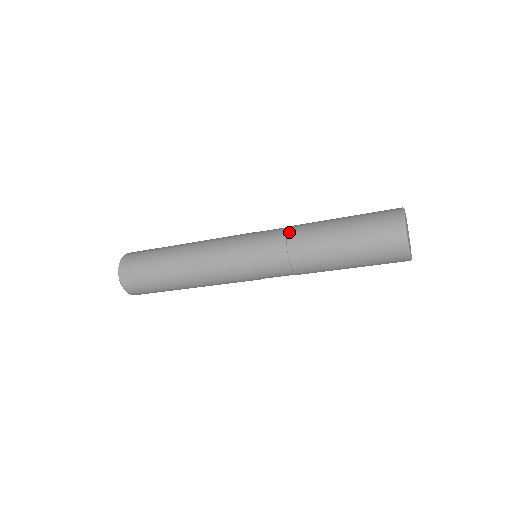
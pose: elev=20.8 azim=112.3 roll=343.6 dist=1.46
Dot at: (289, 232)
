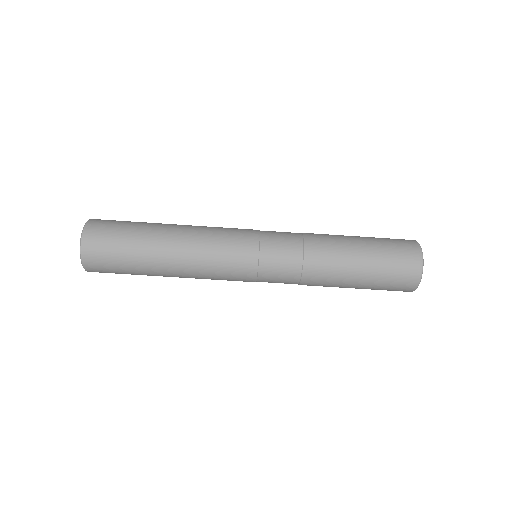
Dot at: occluded
